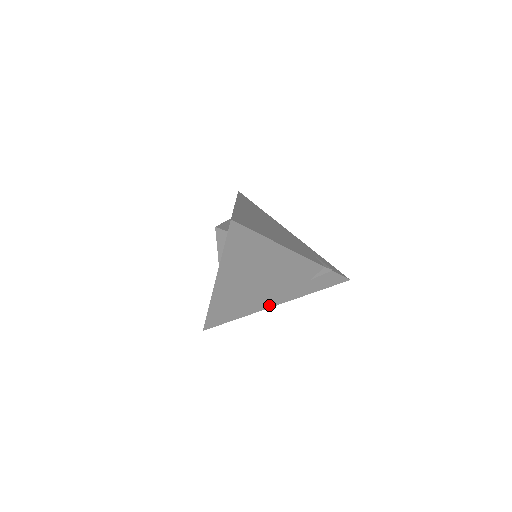
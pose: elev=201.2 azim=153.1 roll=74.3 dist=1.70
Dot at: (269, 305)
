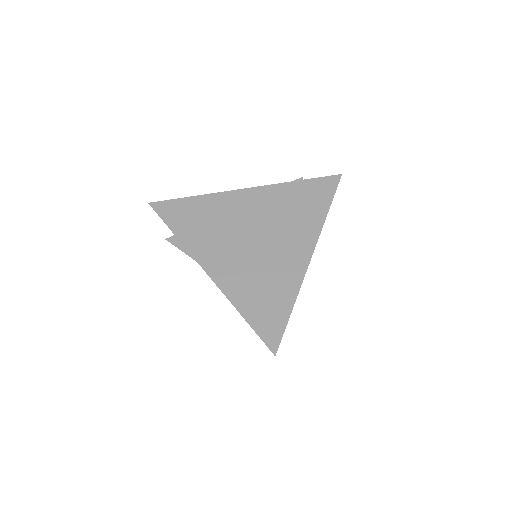
Dot at: (304, 261)
